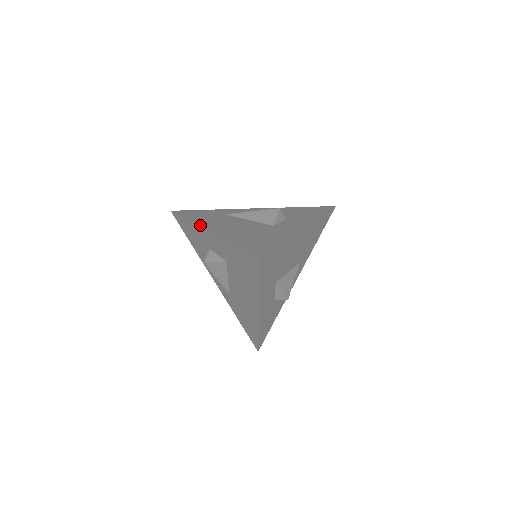
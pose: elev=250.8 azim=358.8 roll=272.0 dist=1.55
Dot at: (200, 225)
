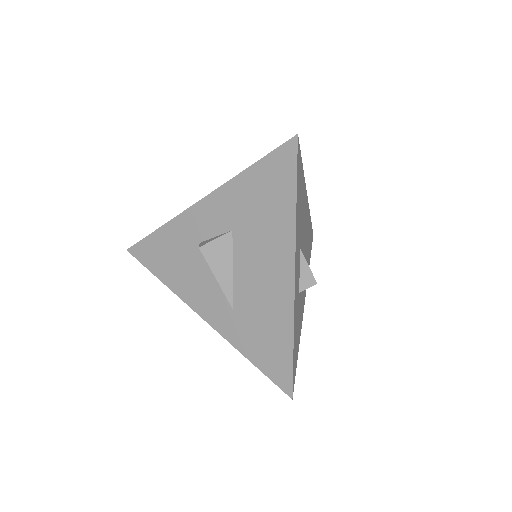
Dot at: (185, 210)
